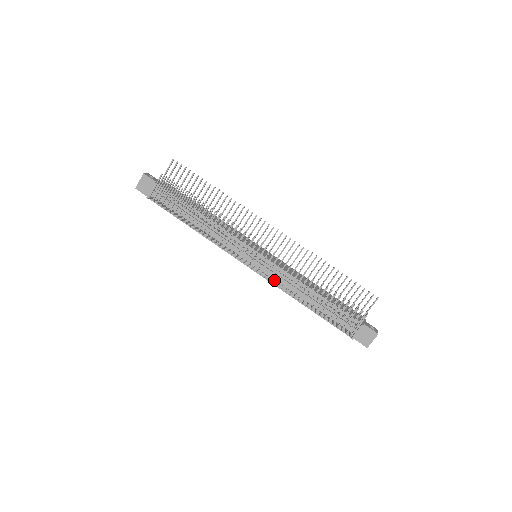
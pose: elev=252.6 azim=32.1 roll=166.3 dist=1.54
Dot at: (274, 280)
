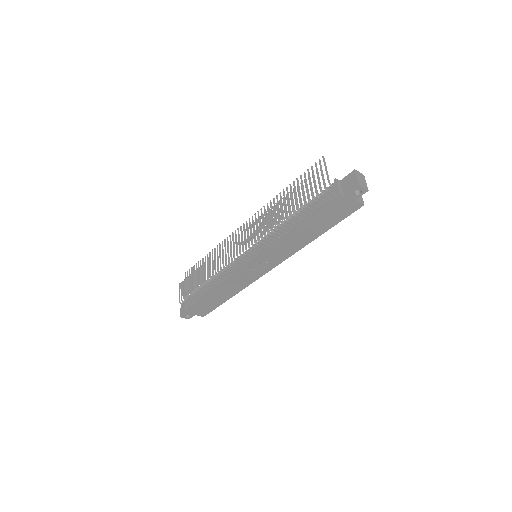
Dot at: (258, 239)
